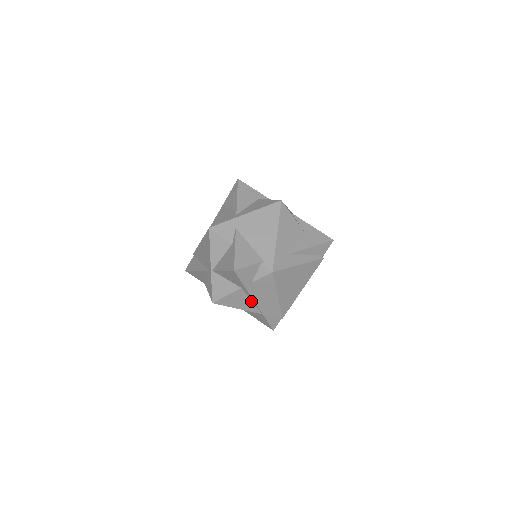
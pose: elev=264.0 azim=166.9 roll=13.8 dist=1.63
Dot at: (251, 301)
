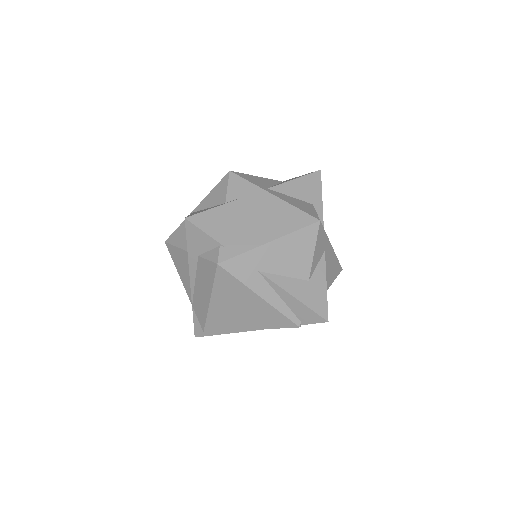
Dot at: occluded
